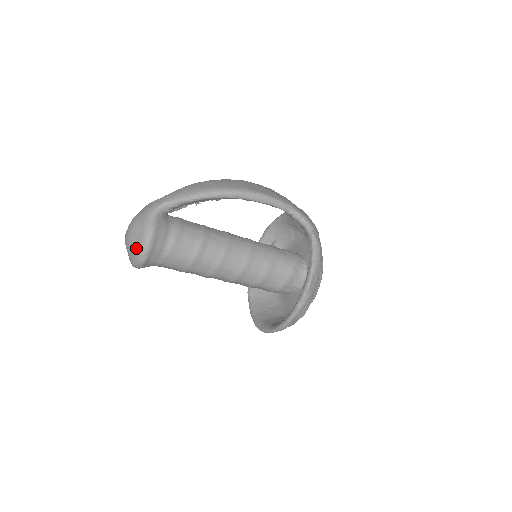
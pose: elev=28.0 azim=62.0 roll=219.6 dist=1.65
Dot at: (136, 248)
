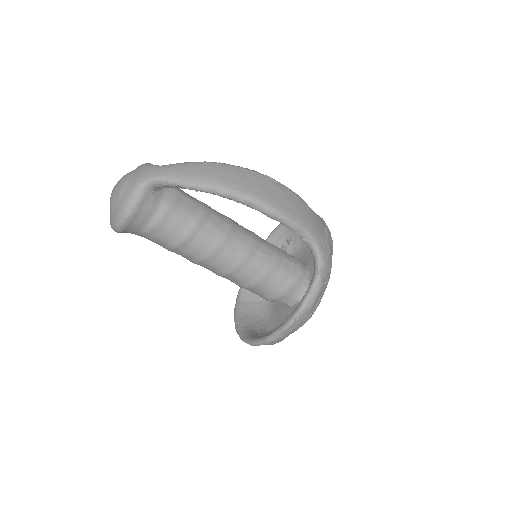
Dot at: (114, 214)
